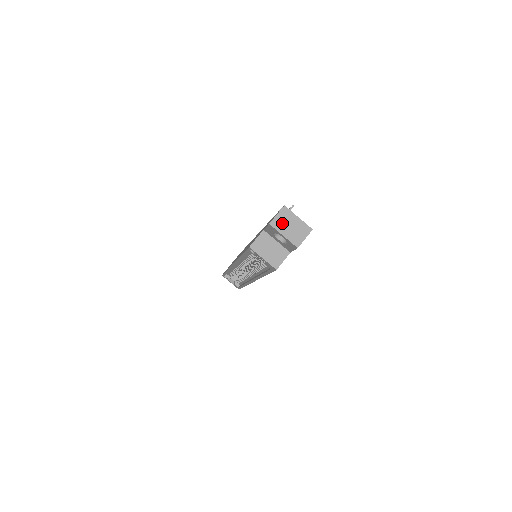
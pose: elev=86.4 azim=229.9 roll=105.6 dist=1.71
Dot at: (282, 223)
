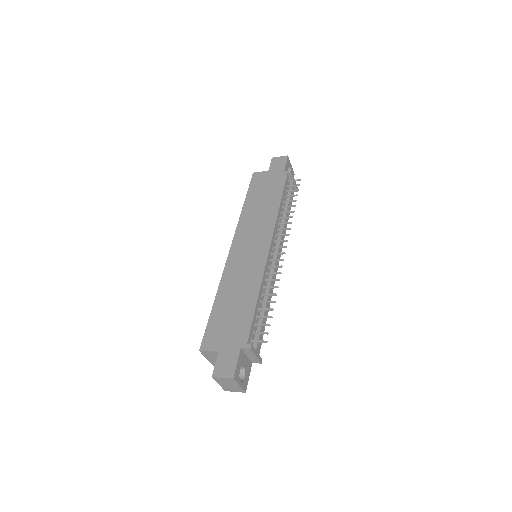
Dot at: (223, 381)
